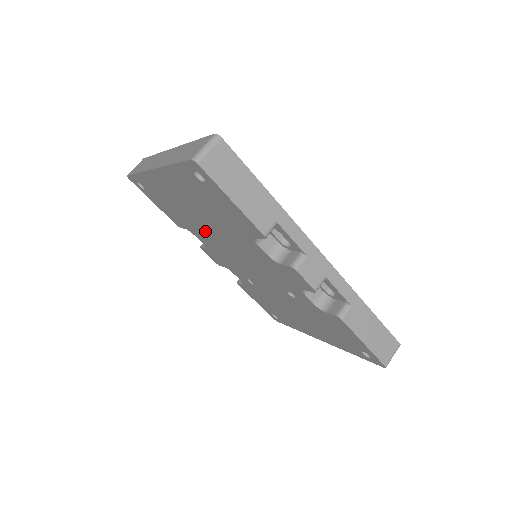
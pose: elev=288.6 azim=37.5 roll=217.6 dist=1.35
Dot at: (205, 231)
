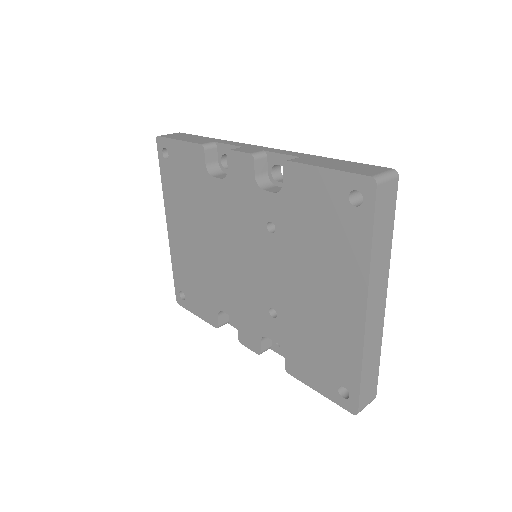
Dot at: (213, 266)
